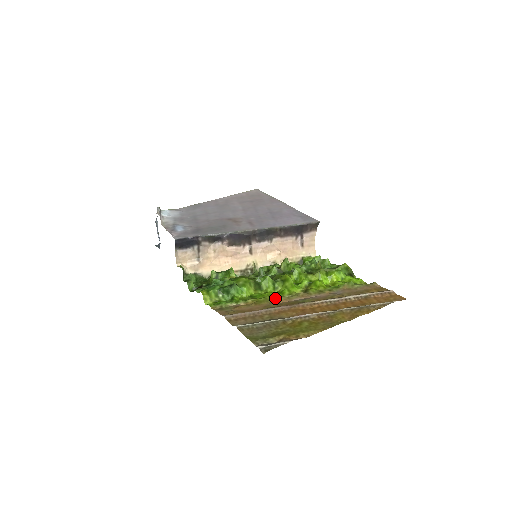
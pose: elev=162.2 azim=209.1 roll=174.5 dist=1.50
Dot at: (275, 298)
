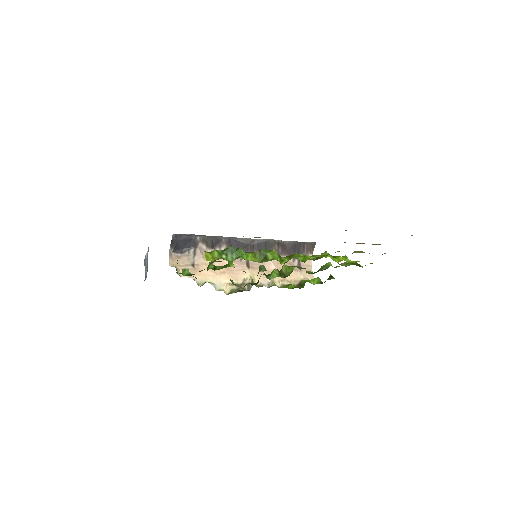
Dot at: occluded
